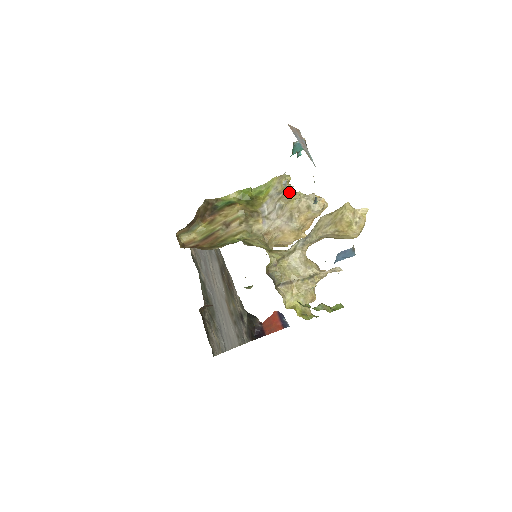
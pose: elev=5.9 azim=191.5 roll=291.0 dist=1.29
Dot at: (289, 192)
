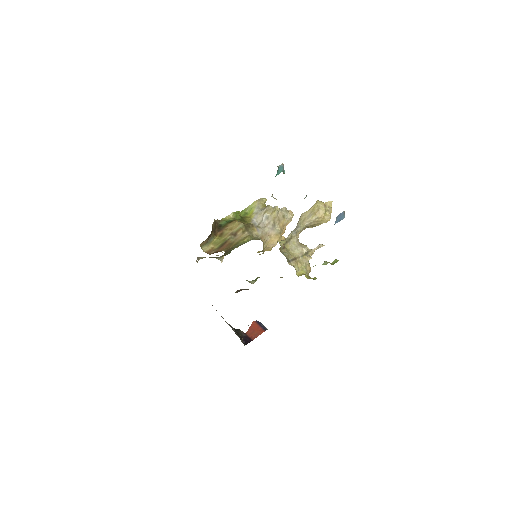
Dot at: (271, 206)
